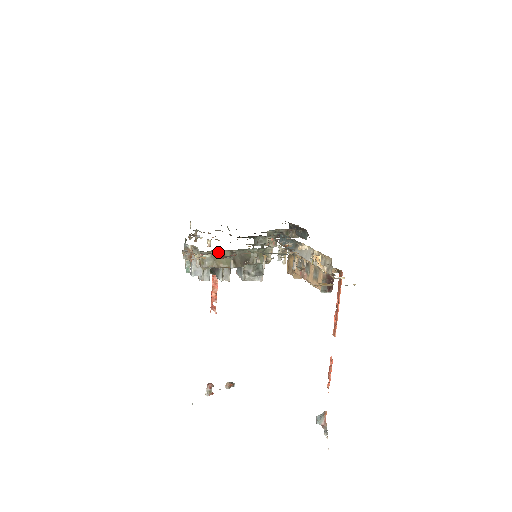
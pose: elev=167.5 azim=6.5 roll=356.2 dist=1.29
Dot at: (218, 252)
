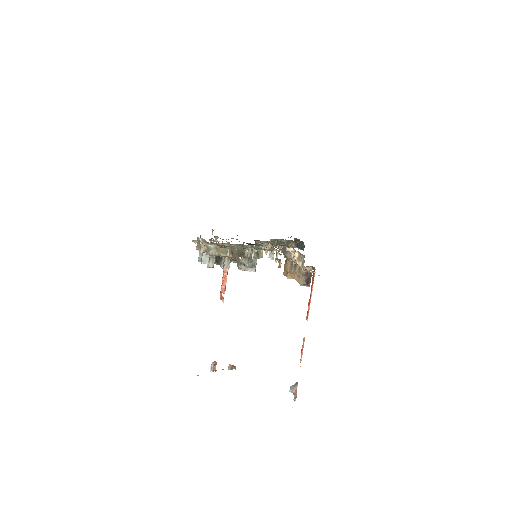
Dot at: (220, 244)
